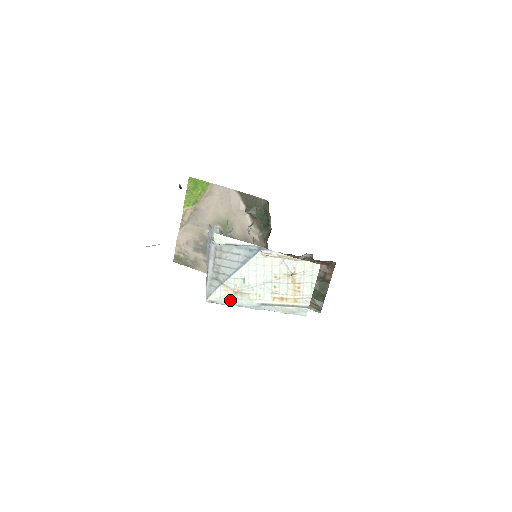
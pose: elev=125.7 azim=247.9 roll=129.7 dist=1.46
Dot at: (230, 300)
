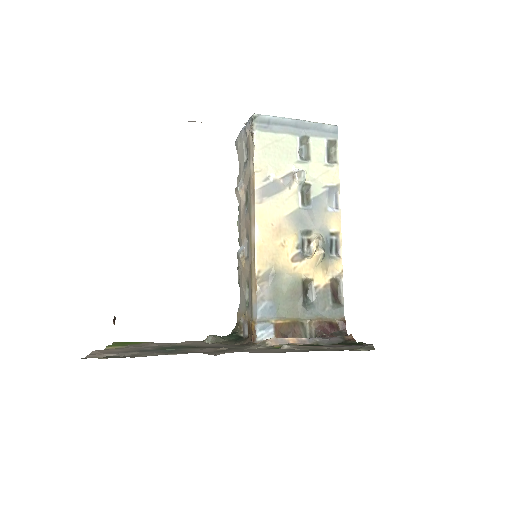
Dot at: (274, 118)
